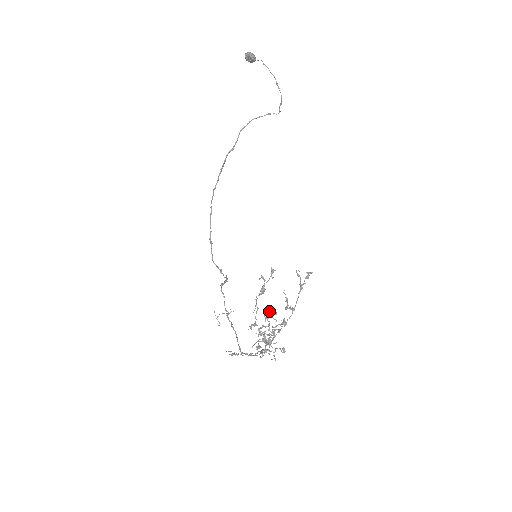
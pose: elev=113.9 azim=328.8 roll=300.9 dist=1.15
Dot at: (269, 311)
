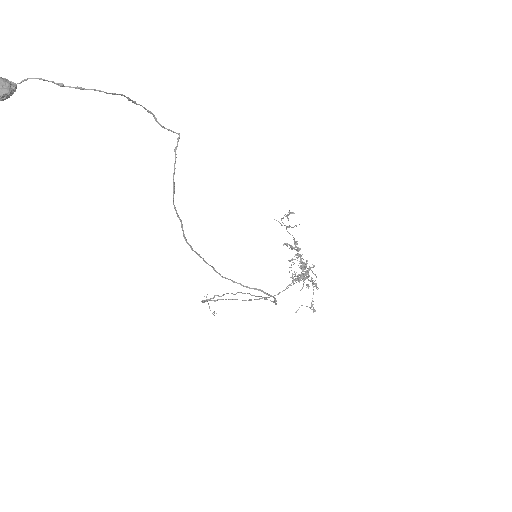
Dot at: (302, 266)
